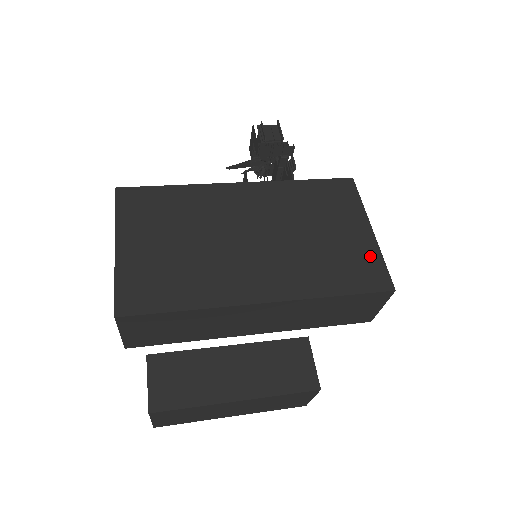
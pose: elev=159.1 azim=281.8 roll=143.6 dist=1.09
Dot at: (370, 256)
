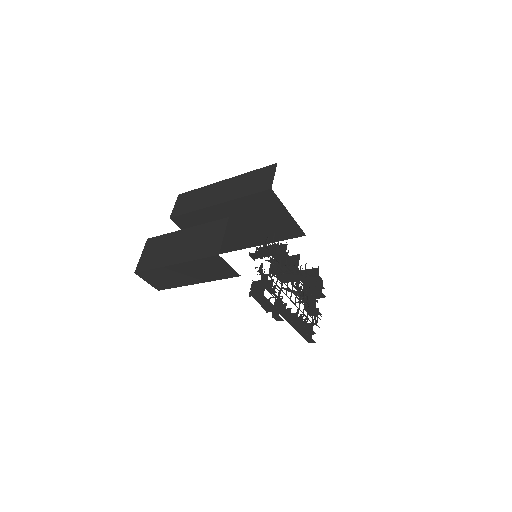
Dot at: occluded
